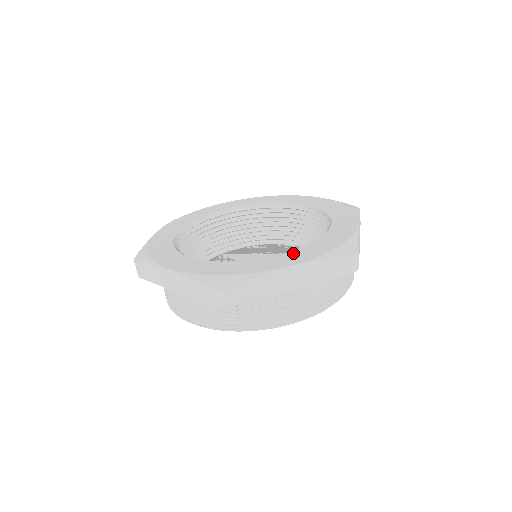
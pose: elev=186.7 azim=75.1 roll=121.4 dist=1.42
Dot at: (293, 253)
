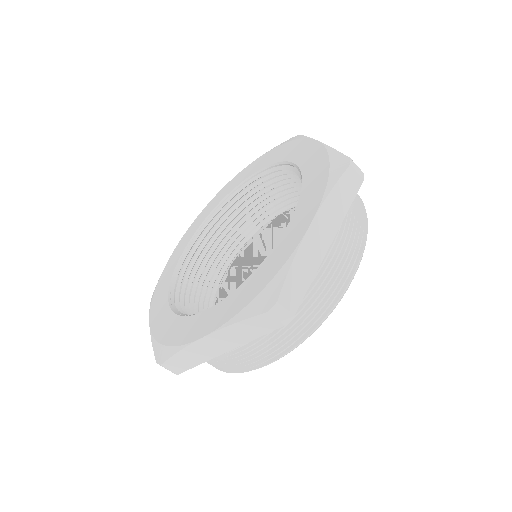
Dot at: (219, 307)
